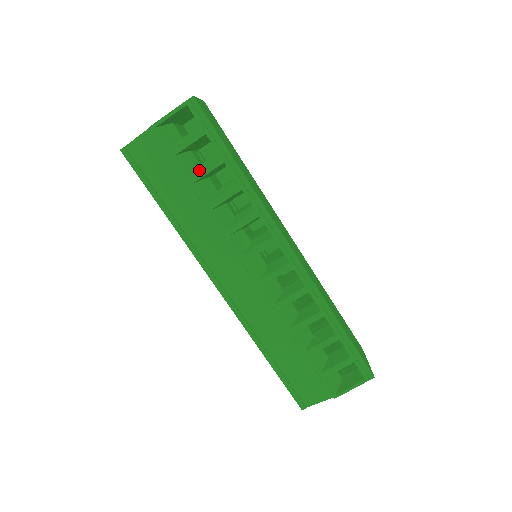
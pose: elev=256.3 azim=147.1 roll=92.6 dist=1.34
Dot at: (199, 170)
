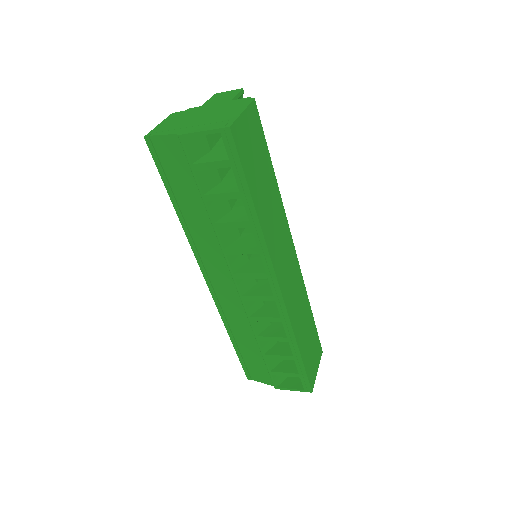
Dot at: (215, 194)
